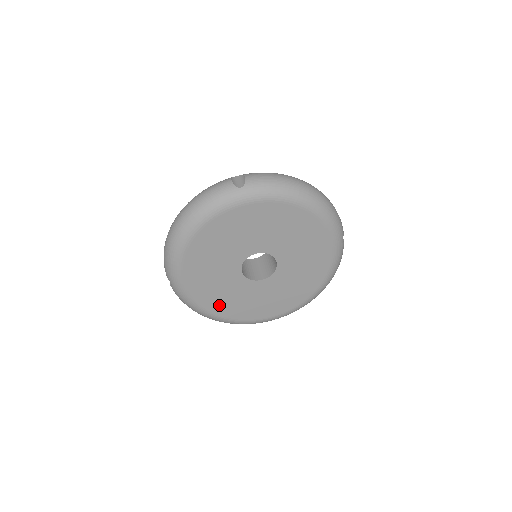
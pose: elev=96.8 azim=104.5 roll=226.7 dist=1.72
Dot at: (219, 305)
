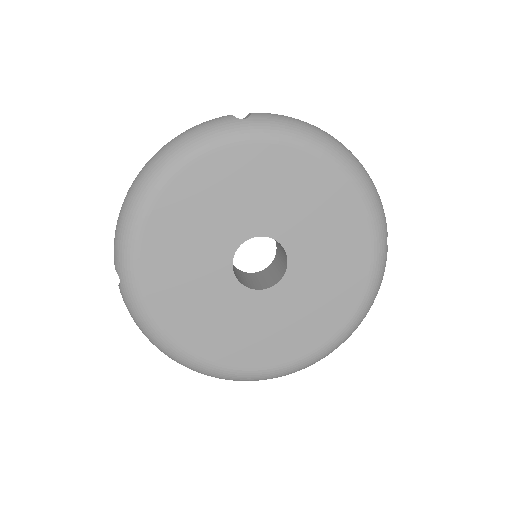
Dot at: (191, 329)
